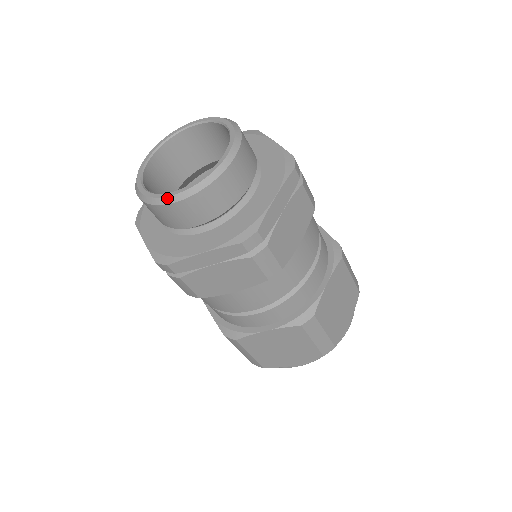
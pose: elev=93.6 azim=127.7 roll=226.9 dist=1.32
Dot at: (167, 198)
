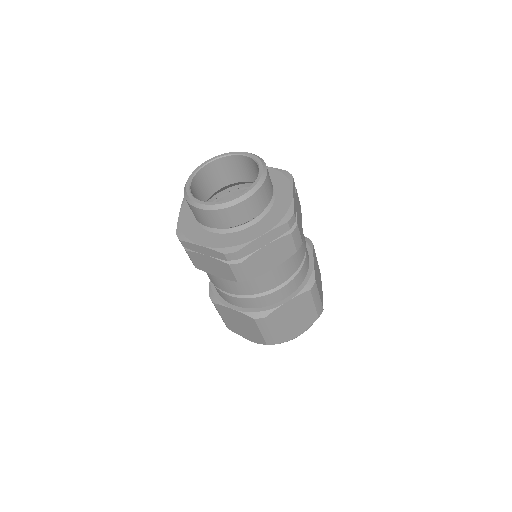
Dot at: (195, 202)
